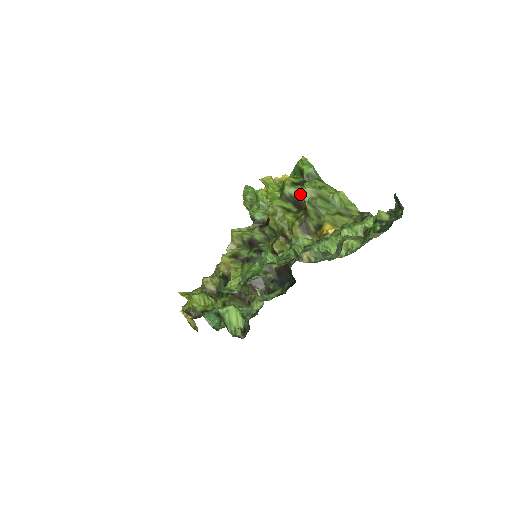
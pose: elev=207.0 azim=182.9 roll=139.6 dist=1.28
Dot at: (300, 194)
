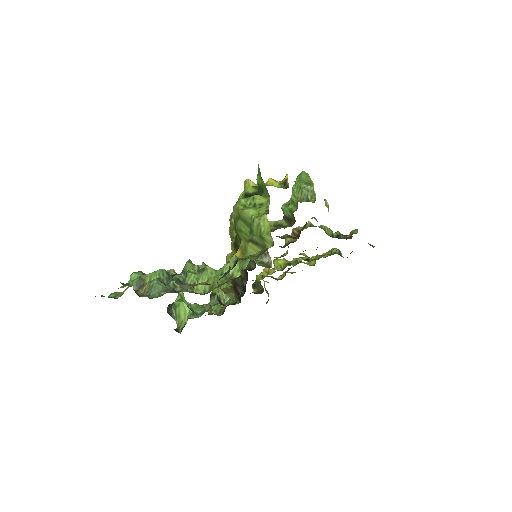
Dot at: occluded
